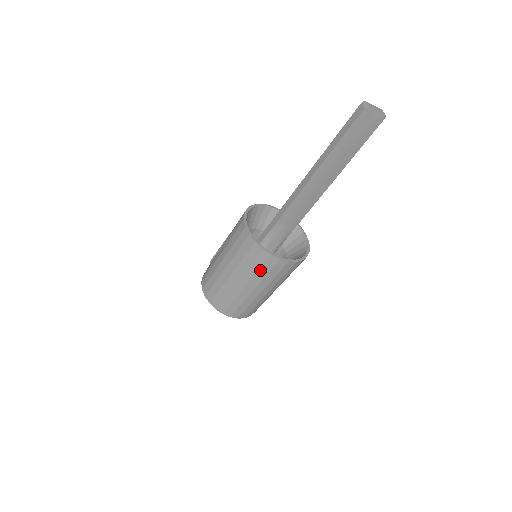
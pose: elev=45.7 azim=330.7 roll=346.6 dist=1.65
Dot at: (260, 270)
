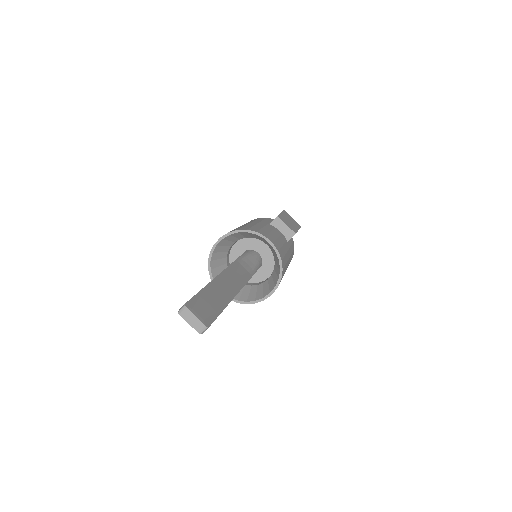
Dot at: occluded
